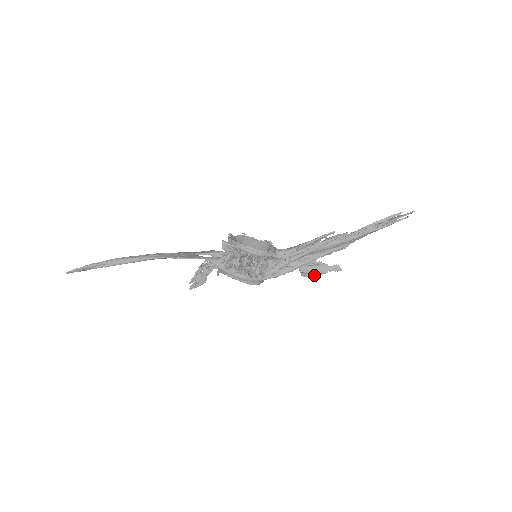
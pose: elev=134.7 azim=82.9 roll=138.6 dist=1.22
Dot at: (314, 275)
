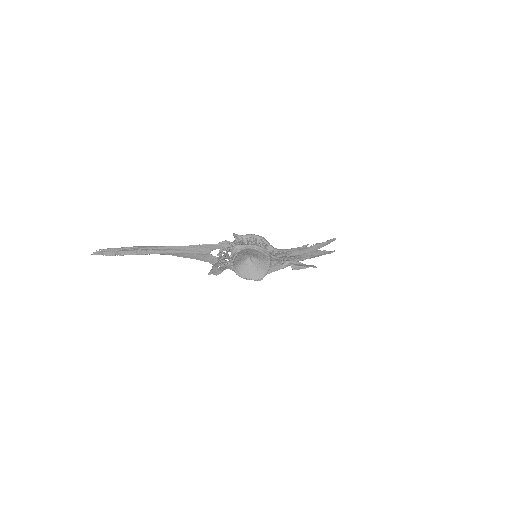
Dot at: occluded
